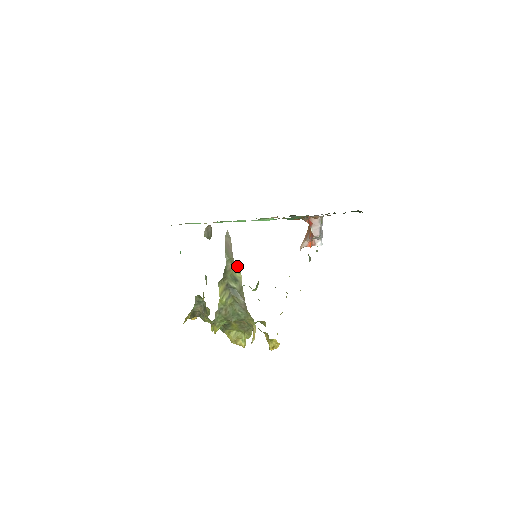
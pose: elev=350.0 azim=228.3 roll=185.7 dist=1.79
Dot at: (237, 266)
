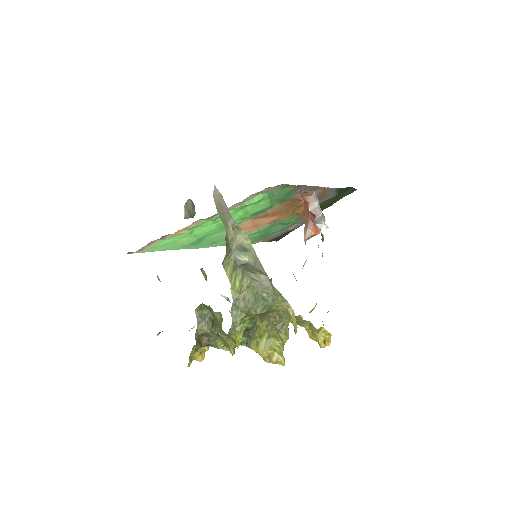
Dot at: (241, 230)
